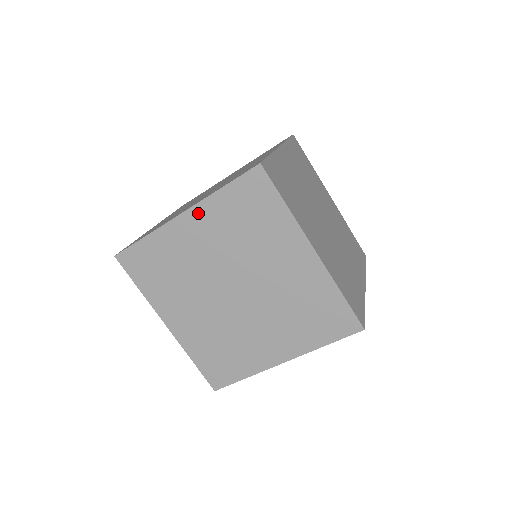
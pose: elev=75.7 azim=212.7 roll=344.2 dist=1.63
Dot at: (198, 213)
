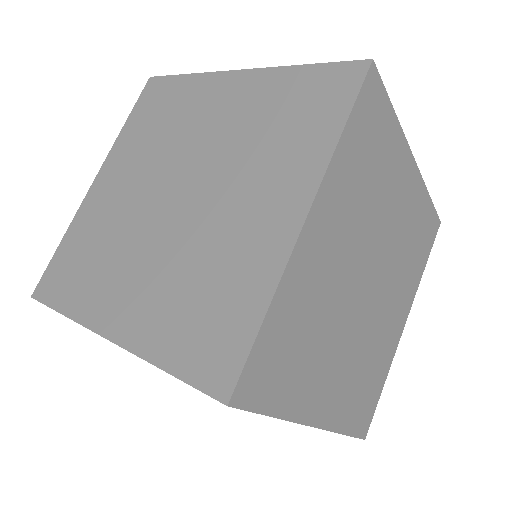
Dot at: (253, 79)
